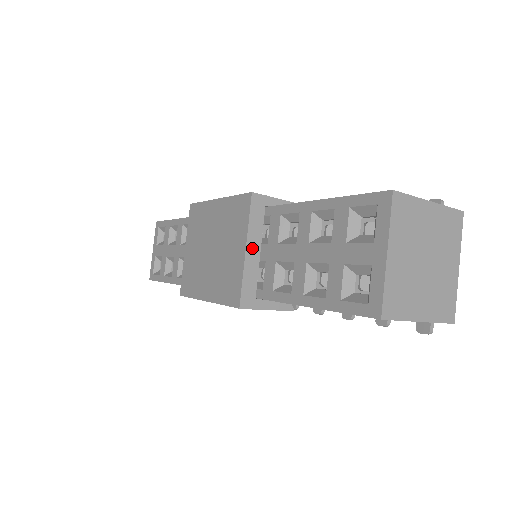
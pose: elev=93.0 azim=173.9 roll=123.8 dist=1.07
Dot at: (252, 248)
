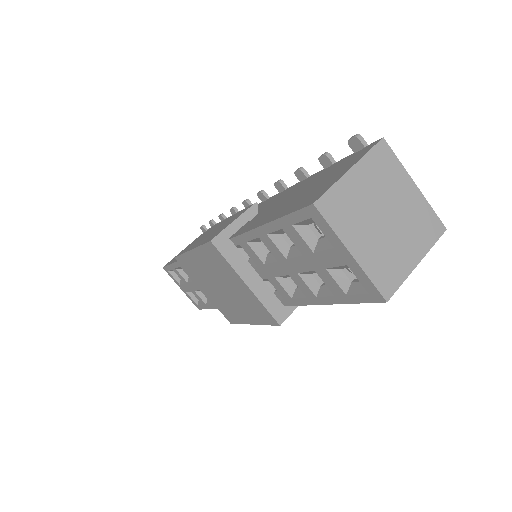
Dot at: (249, 278)
